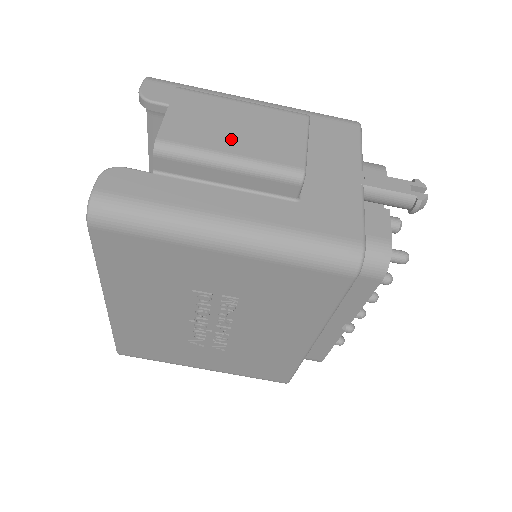
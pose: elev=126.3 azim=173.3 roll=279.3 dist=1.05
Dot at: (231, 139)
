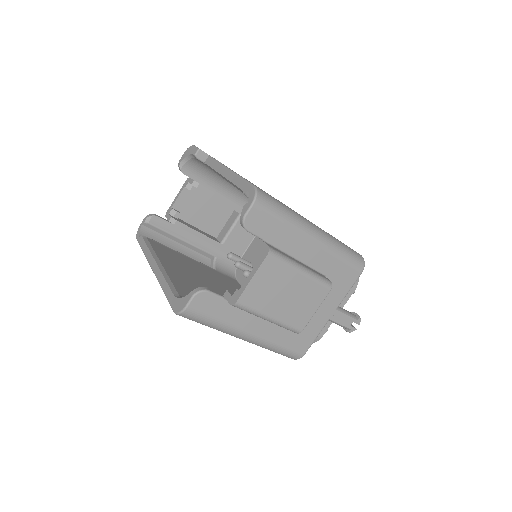
Dot at: (277, 306)
